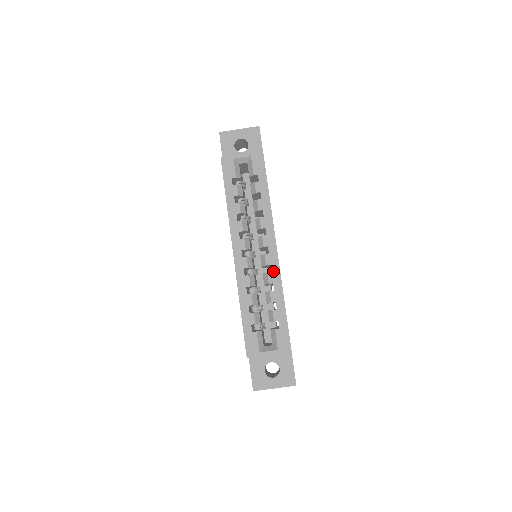
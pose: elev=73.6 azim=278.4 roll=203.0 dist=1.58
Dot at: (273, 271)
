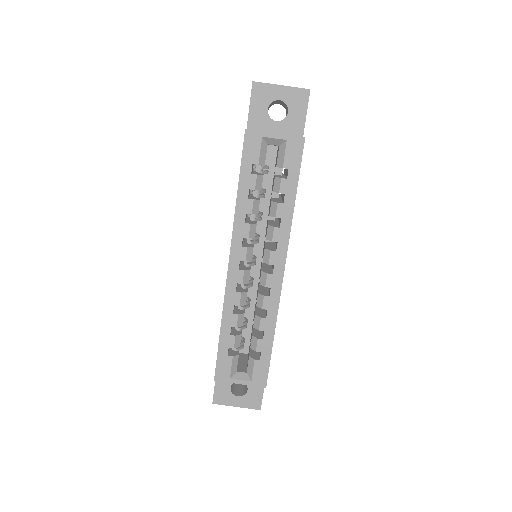
Dot at: (272, 296)
